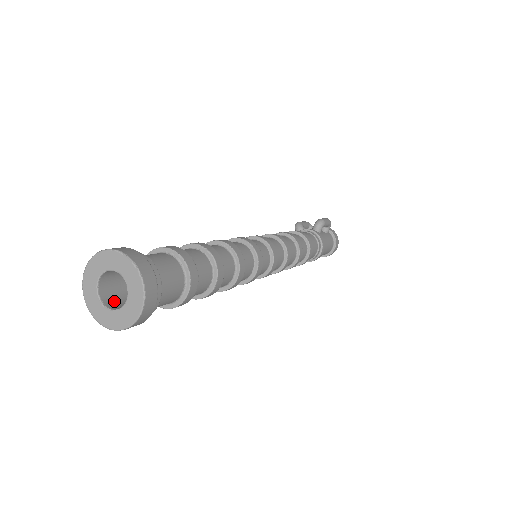
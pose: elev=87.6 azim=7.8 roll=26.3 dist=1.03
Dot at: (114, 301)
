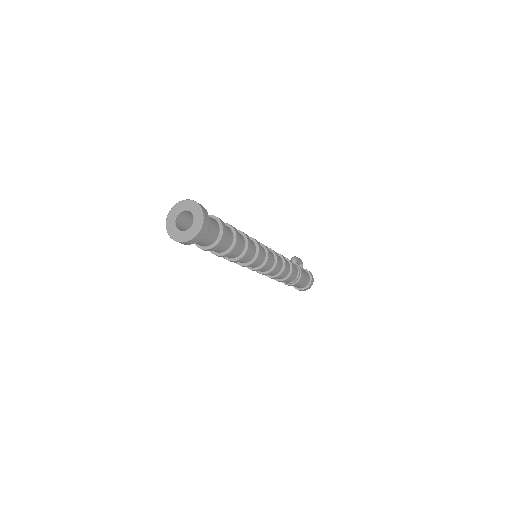
Dot at: occluded
